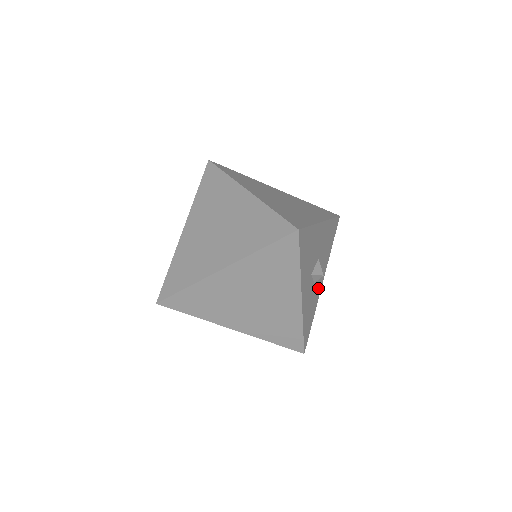
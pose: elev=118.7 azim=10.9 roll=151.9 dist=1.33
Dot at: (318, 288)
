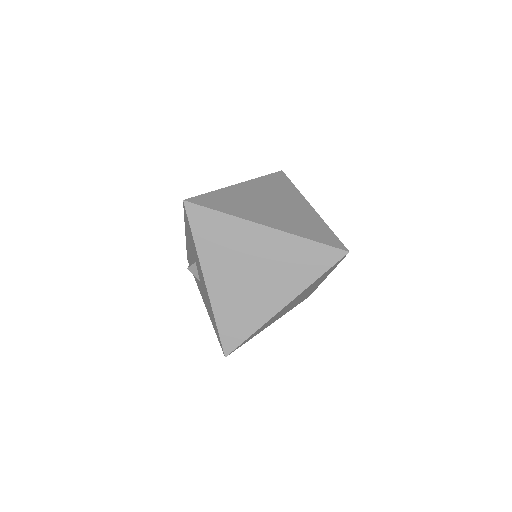
Dot at: occluded
